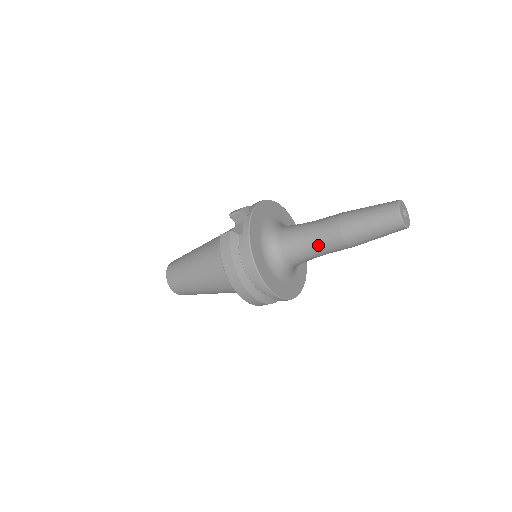
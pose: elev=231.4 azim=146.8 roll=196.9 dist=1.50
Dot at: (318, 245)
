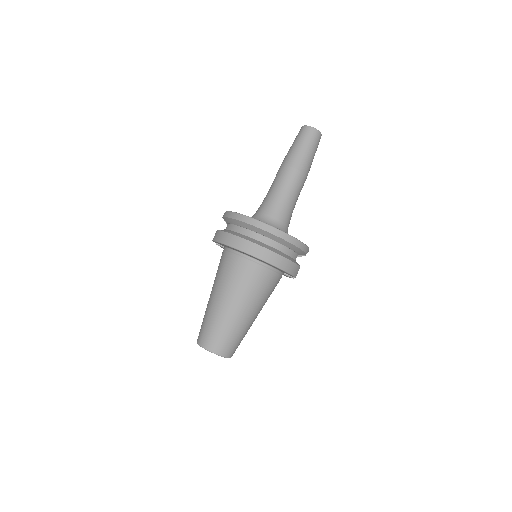
Dot at: (281, 187)
